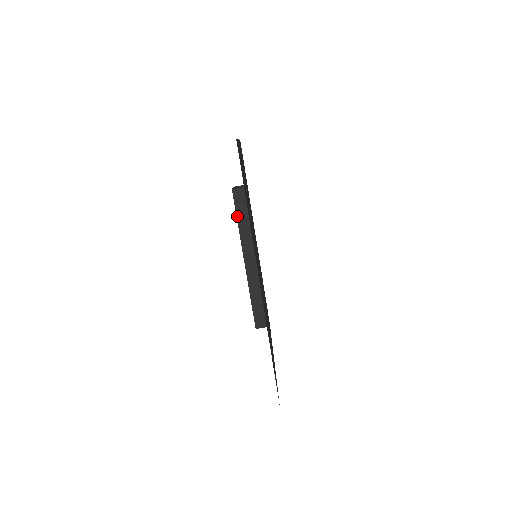
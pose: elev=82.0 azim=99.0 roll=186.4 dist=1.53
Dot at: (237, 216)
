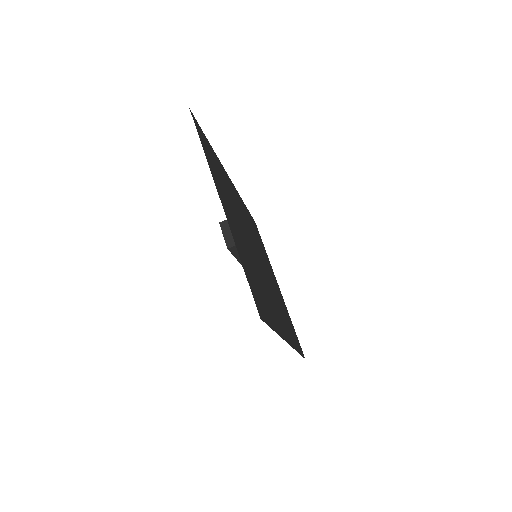
Dot at: (237, 259)
